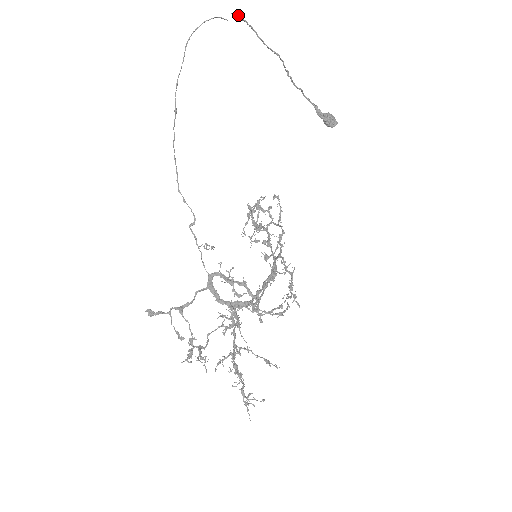
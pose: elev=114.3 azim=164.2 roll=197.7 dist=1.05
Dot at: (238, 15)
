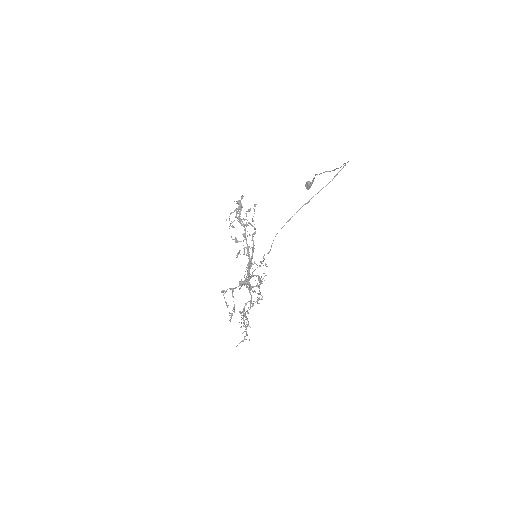
Dot at: occluded
